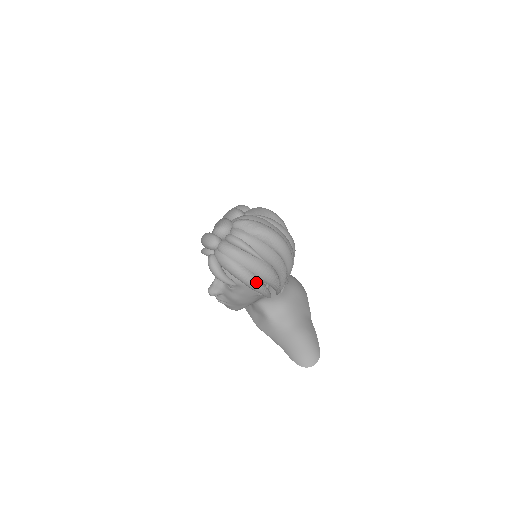
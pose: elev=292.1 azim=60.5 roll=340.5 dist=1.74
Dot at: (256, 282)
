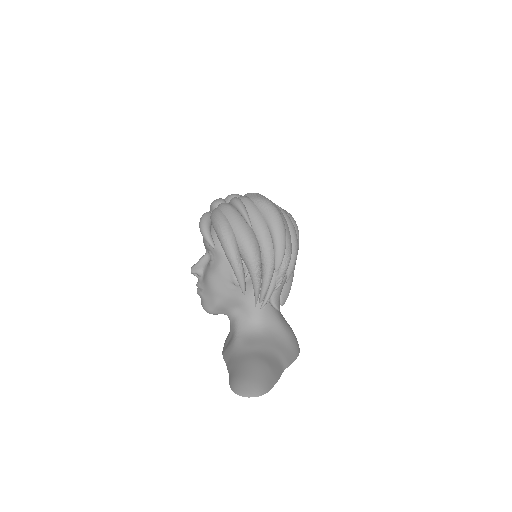
Dot at: (232, 244)
